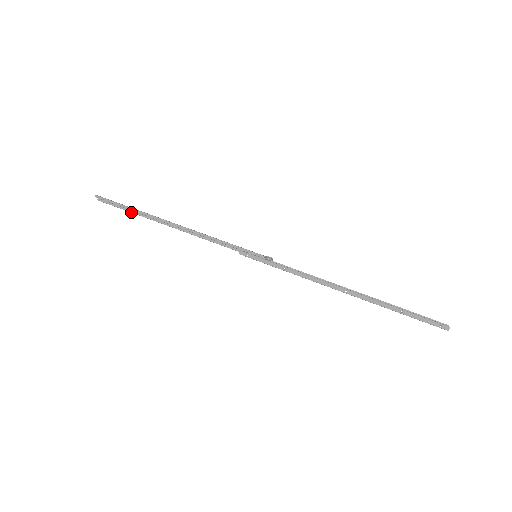
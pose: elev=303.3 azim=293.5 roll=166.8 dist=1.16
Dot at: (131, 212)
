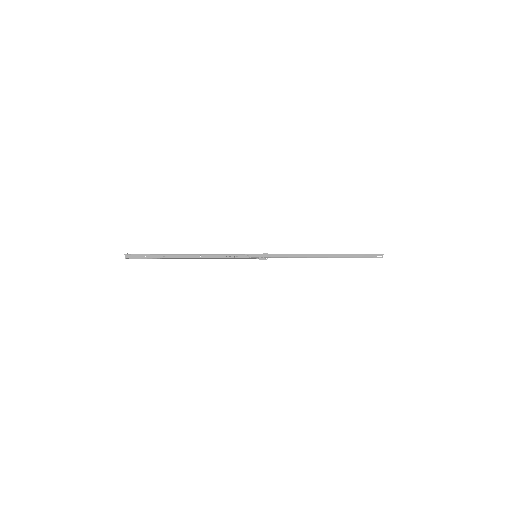
Dot at: occluded
